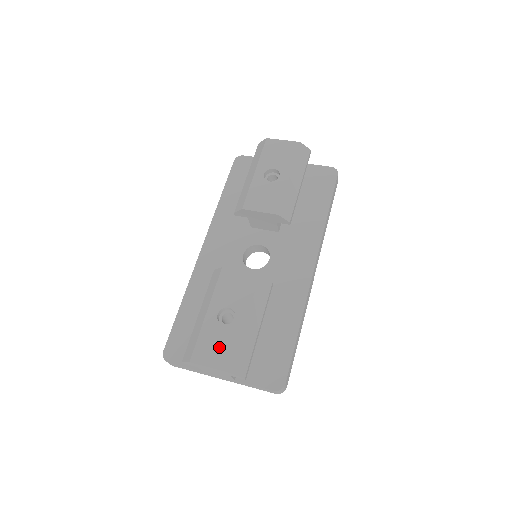
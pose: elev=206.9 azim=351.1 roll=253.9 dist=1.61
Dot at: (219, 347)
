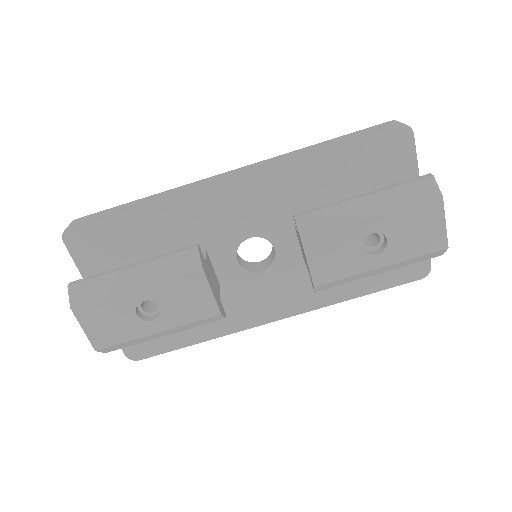
Dot at: (110, 326)
